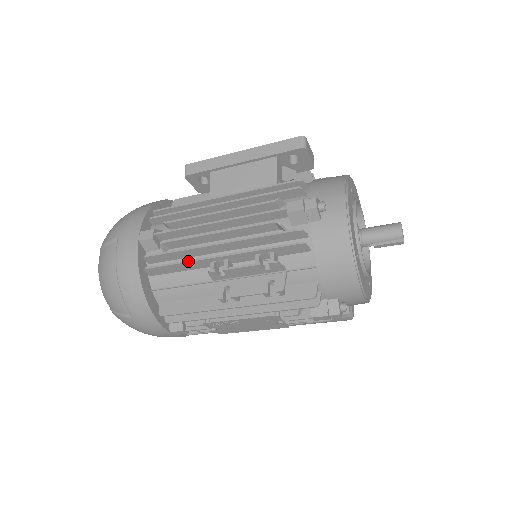
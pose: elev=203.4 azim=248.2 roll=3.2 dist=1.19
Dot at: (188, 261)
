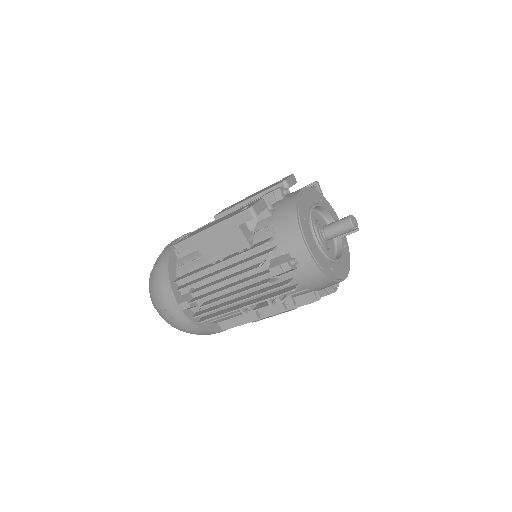
Dot at: occluded
